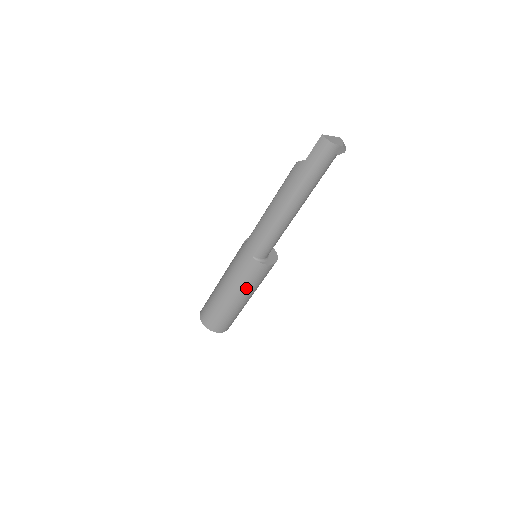
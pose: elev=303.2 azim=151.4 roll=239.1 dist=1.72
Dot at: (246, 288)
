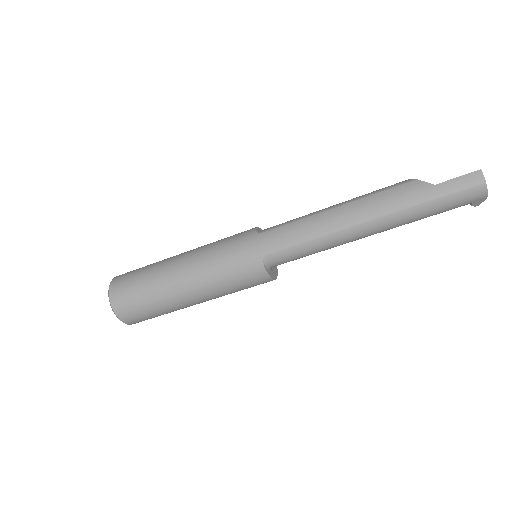
Dot at: (217, 289)
